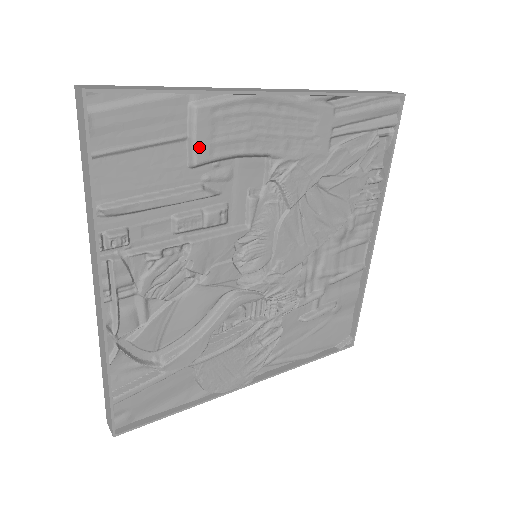
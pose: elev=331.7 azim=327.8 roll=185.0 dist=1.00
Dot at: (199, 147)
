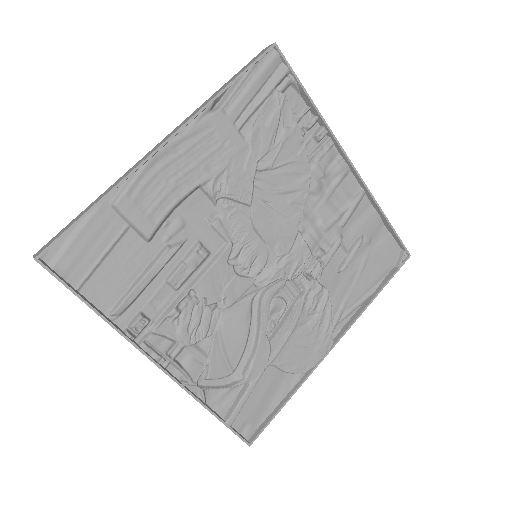
Dot at: (141, 226)
